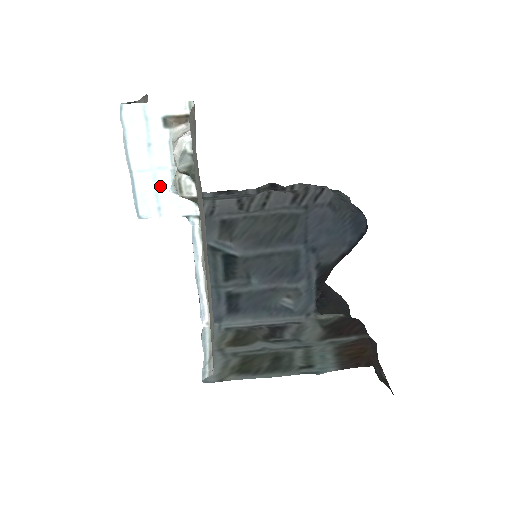
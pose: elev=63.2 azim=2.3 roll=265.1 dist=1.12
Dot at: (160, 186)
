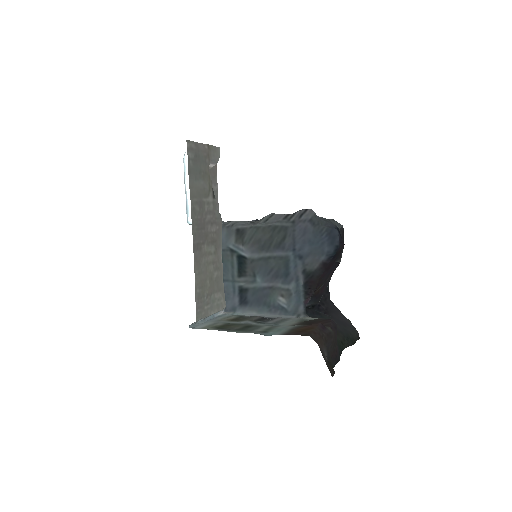
Dot at: occluded
